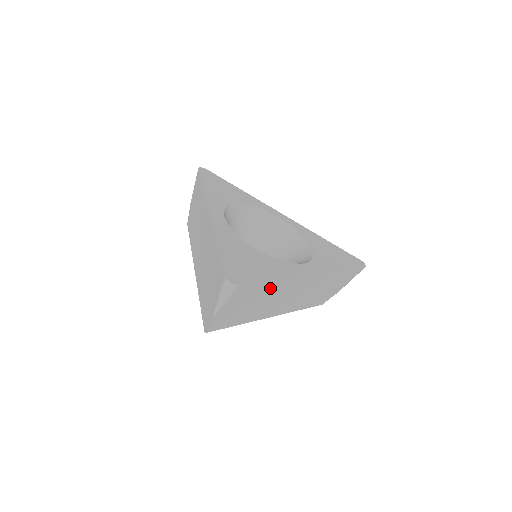
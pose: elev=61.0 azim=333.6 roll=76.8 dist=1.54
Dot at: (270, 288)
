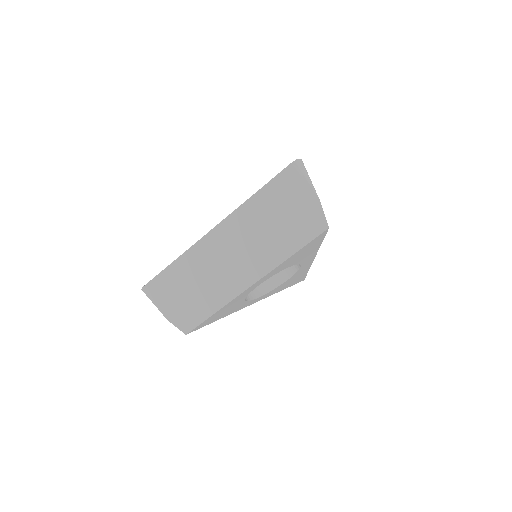
Dot at: occluded
